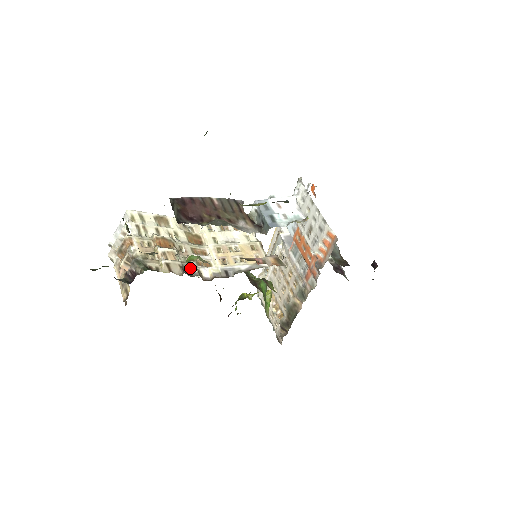
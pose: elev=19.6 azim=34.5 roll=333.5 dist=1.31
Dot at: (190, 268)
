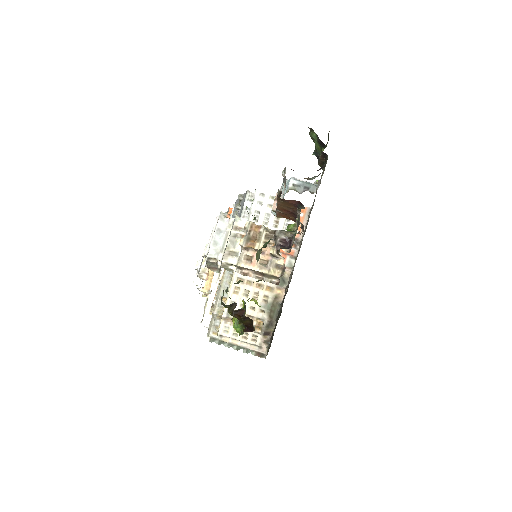
Dot at: occluded
